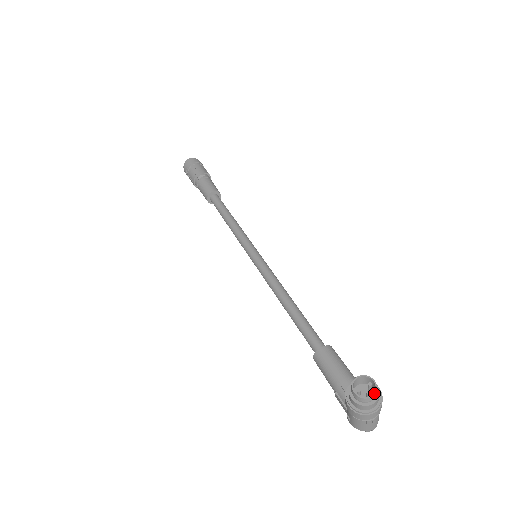
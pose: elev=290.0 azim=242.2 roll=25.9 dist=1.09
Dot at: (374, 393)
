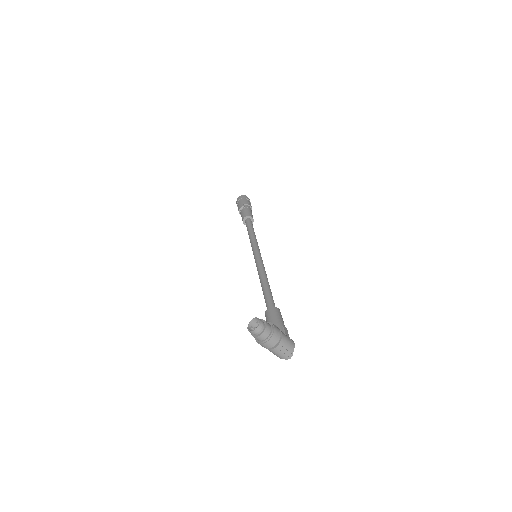
Dot at: (257, 327)
